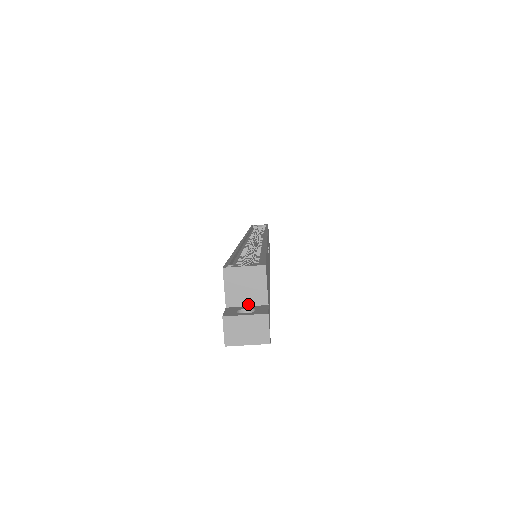
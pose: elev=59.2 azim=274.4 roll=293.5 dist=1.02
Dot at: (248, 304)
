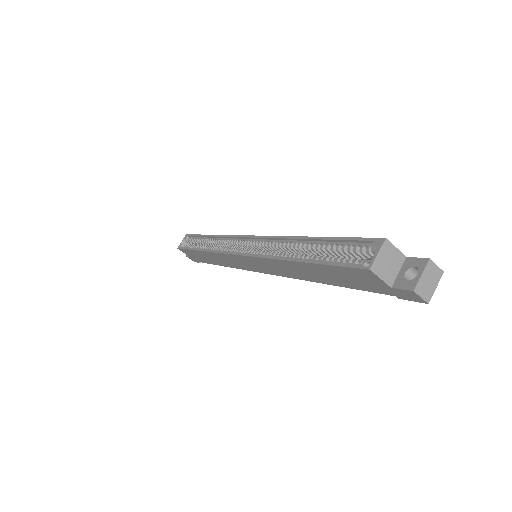
Dot at: (398, 270)
